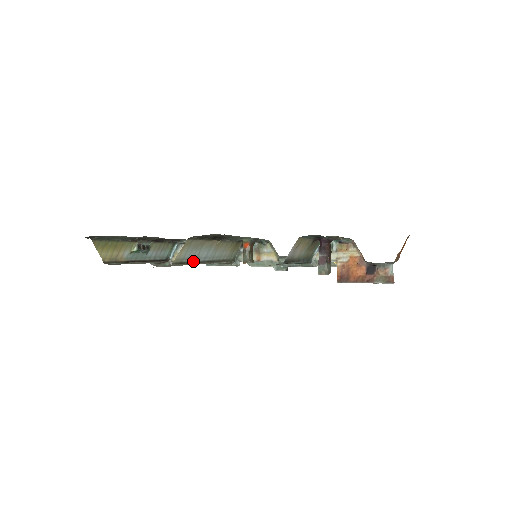
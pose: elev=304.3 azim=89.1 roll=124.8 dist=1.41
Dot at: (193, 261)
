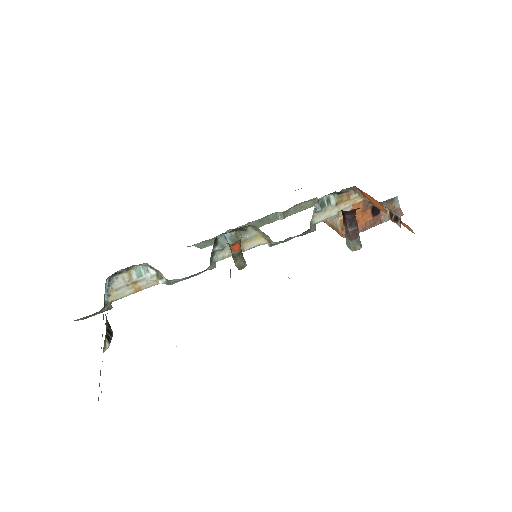
Dot at: occluded
